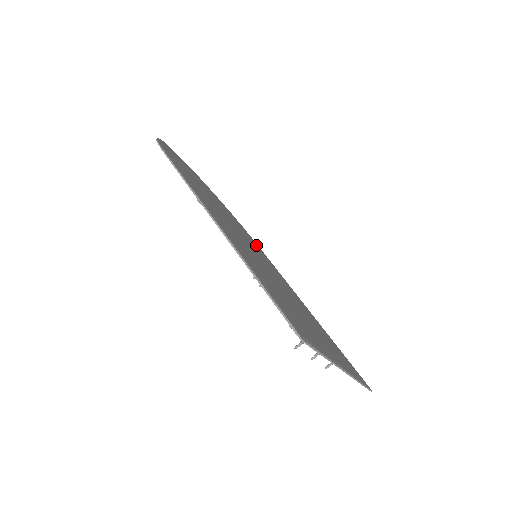
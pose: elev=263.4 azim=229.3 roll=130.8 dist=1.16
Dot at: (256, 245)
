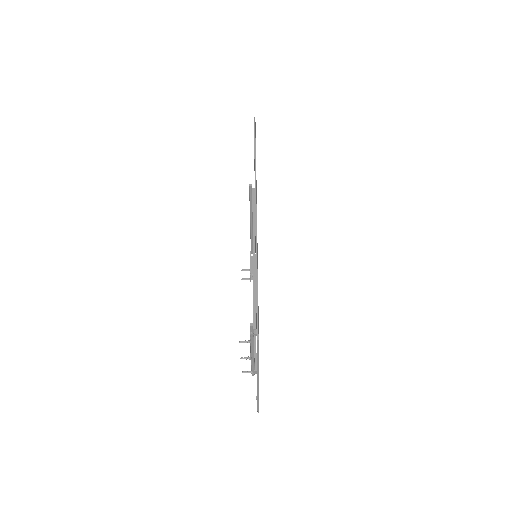
Dot at: occluded
